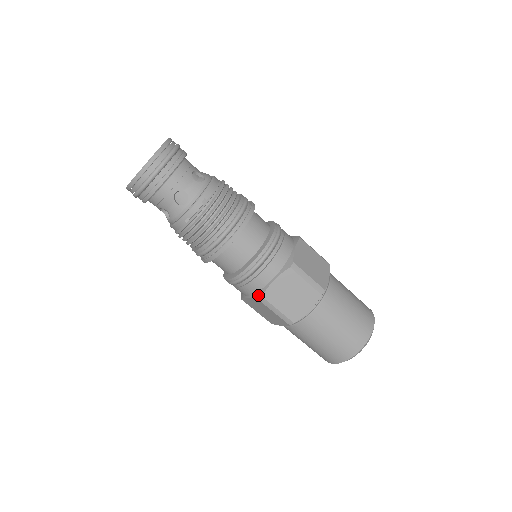
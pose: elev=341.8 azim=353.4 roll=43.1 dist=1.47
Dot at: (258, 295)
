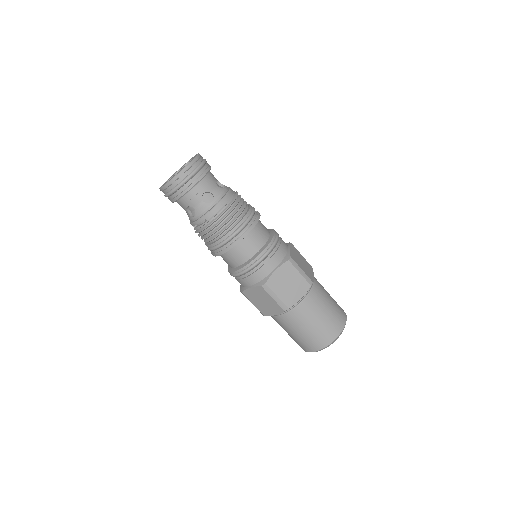
Dot at: (241, 289)
